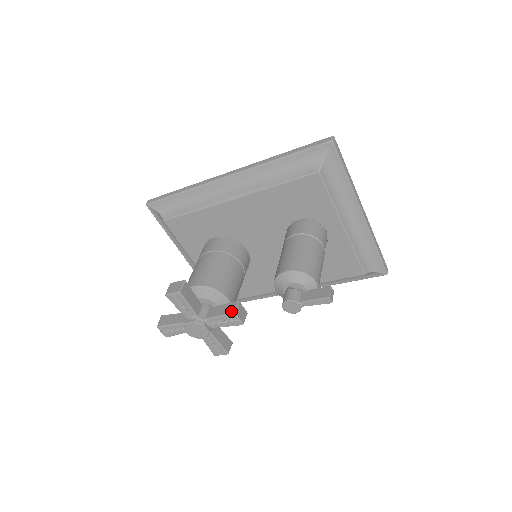
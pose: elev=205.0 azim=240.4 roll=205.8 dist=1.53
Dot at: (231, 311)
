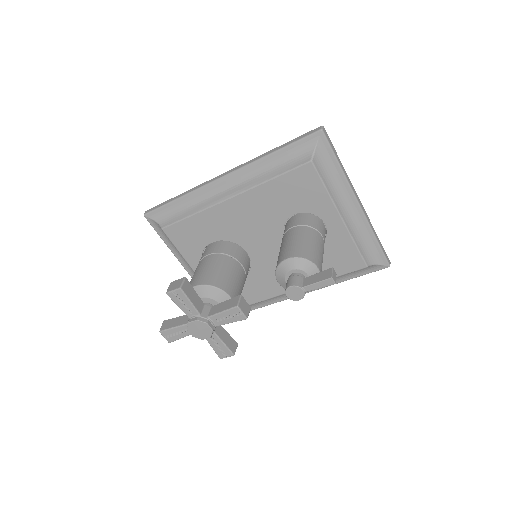
Dot at: (234, 305)
